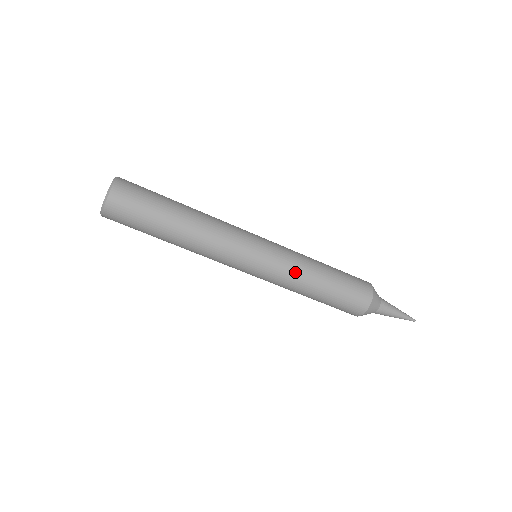
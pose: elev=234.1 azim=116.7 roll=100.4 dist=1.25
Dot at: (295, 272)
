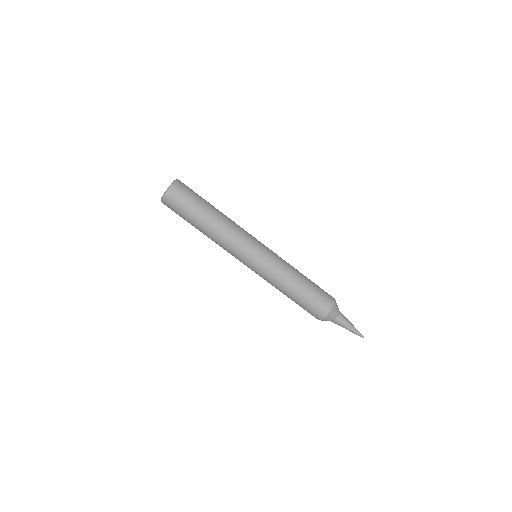
Dot at: (282, 269)
